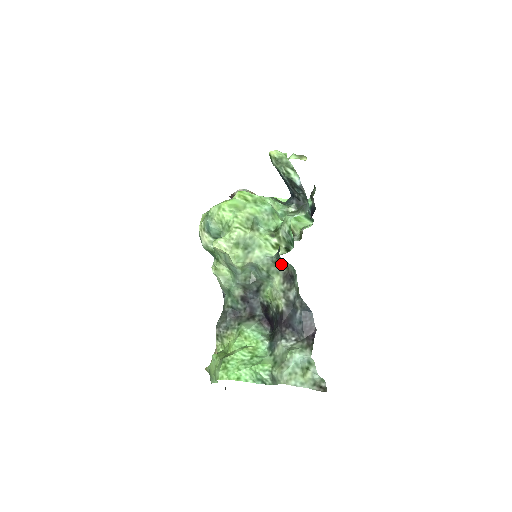
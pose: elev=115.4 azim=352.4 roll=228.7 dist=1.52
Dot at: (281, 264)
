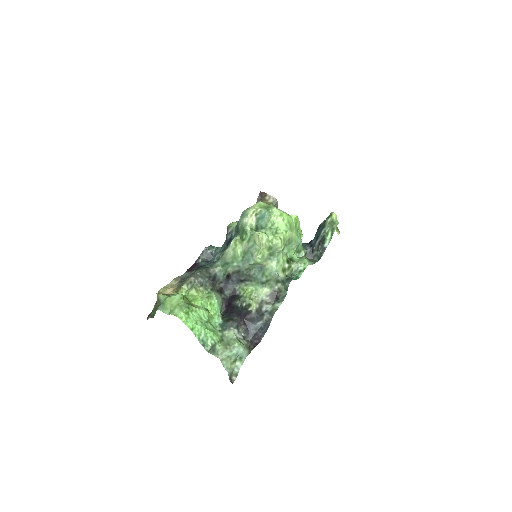
Dot at: (280, 285)
